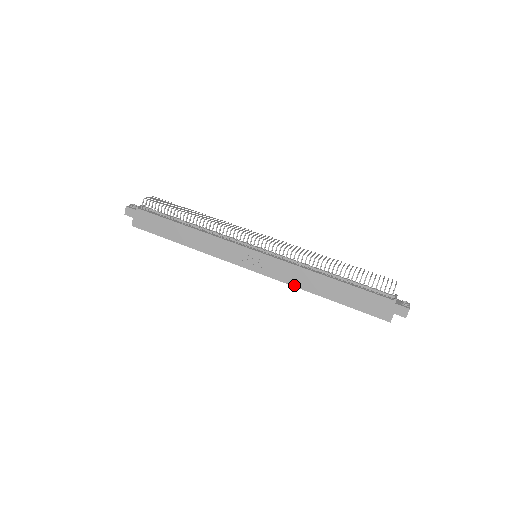
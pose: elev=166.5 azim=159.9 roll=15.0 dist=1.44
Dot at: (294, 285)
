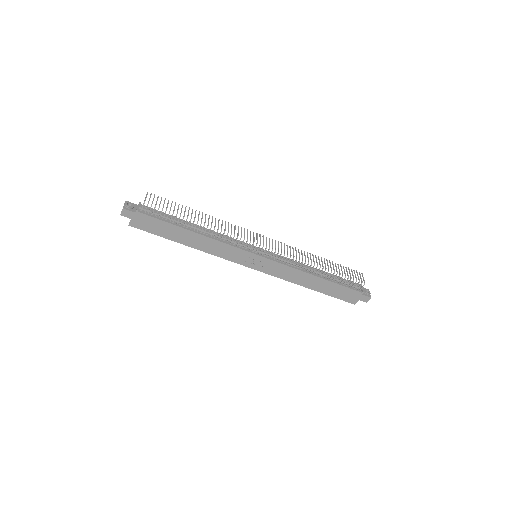
Dot at: (287, 280)
